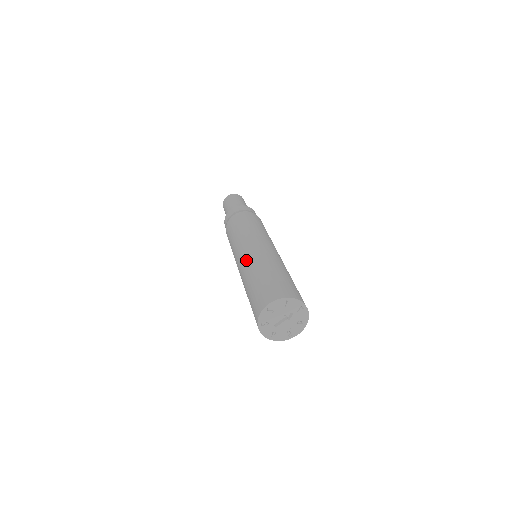
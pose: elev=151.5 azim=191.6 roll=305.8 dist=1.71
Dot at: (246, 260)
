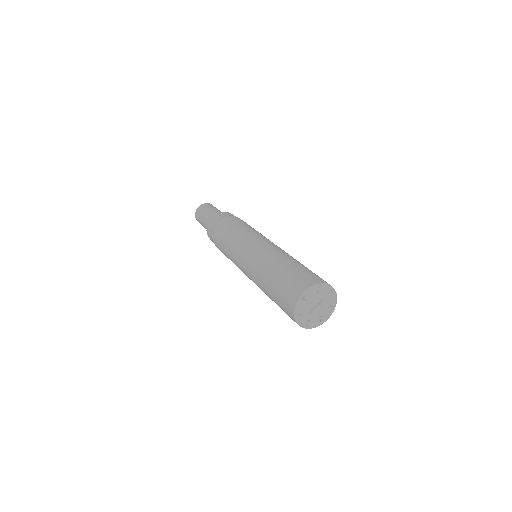
Dot at: (255, 259)
